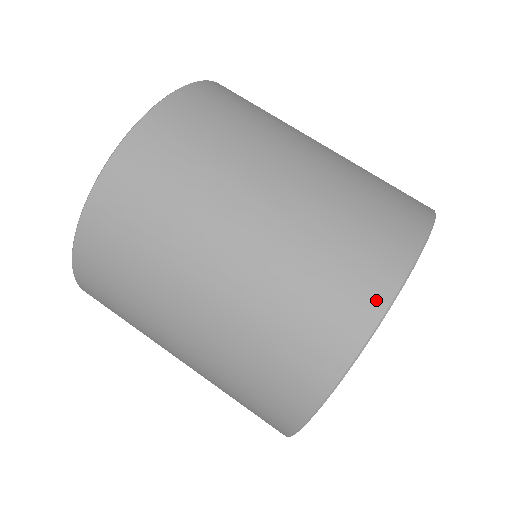
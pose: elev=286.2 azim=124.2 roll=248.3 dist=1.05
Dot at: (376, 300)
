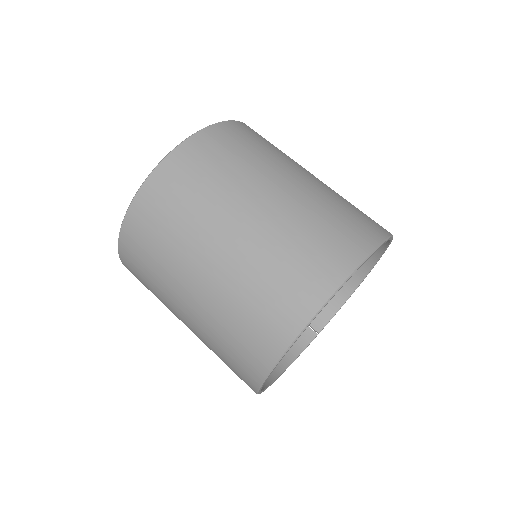
Dot at: (294, 324)
